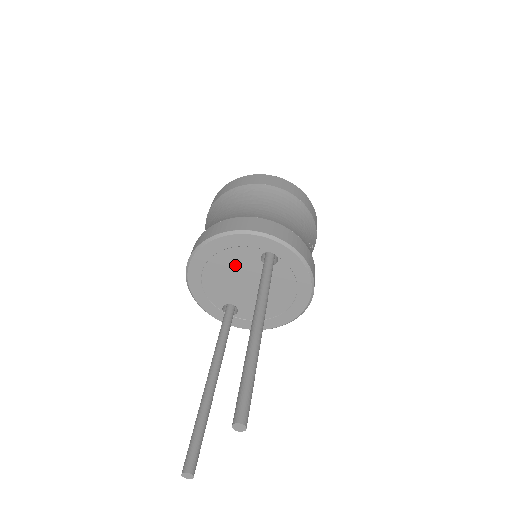
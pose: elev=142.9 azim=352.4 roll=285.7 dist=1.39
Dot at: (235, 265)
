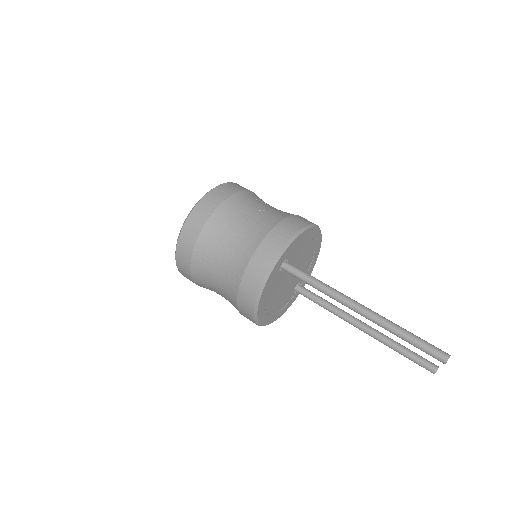
Dot at: (276, 291)
